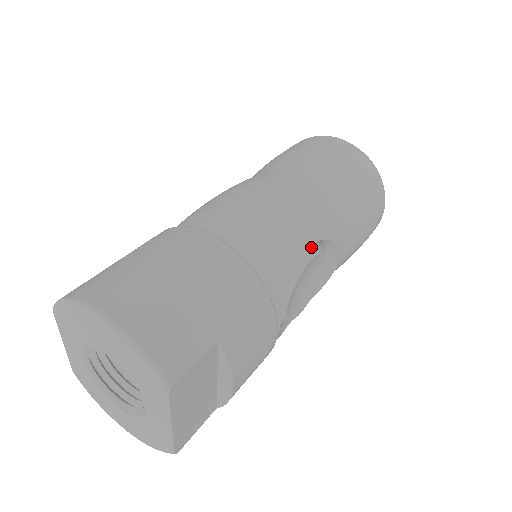
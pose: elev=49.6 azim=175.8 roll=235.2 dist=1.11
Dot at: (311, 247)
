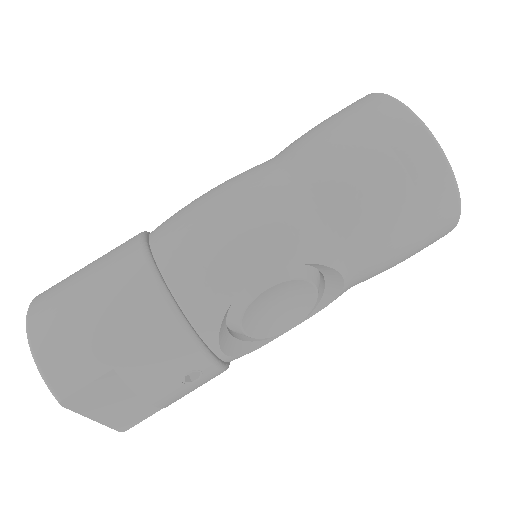
Dot at: (271, 273)
